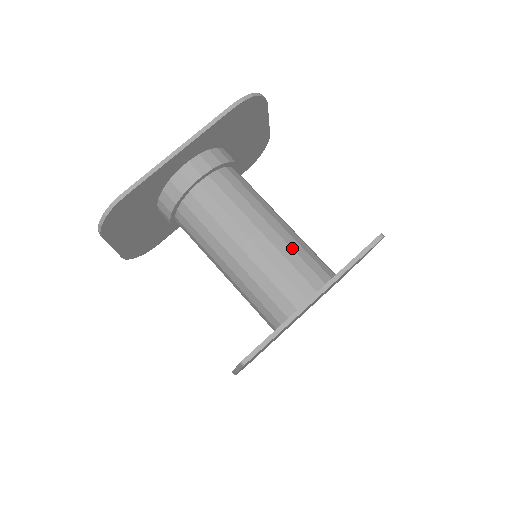
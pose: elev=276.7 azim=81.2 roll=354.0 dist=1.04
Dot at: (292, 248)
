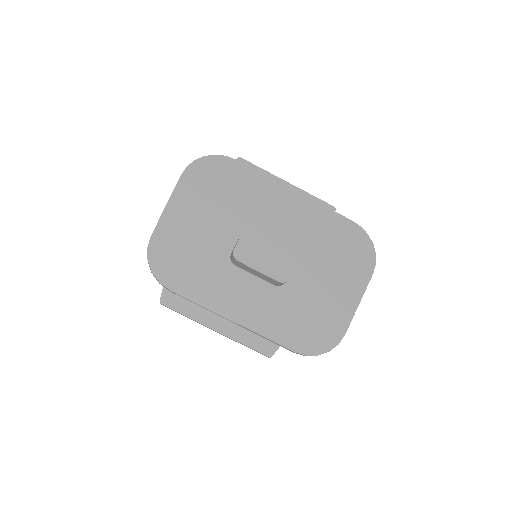
Dot at: occluded
